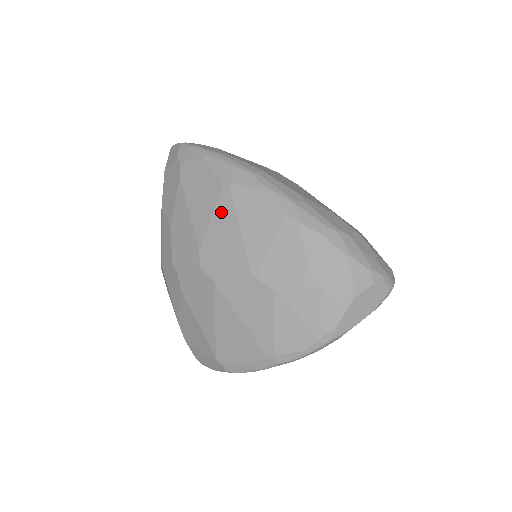
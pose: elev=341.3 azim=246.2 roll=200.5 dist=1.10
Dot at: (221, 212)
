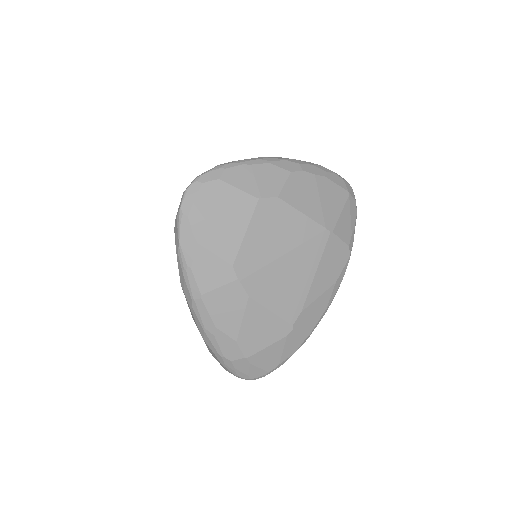
Dot at: occluded
